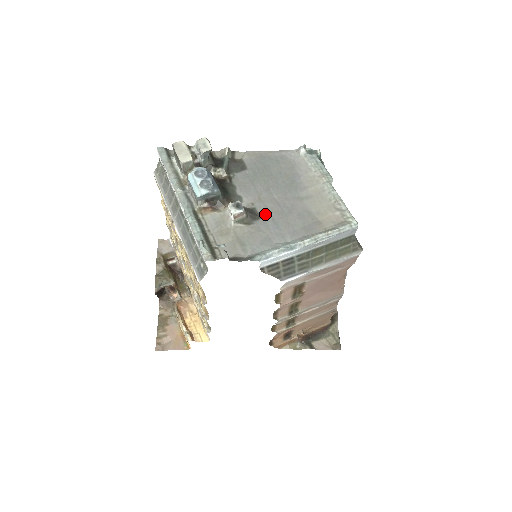
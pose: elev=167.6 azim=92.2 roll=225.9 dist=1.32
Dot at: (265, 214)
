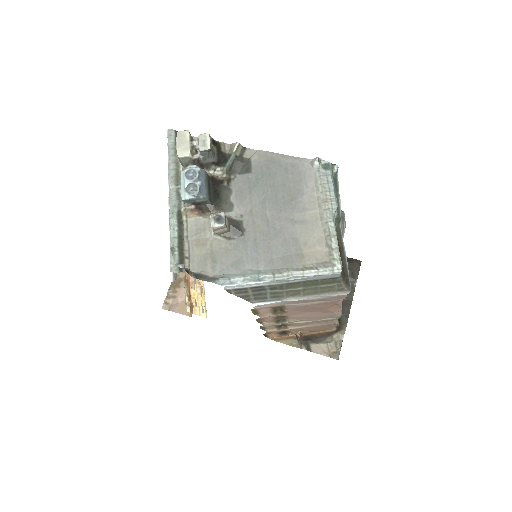
Dot at: (249, 231)
